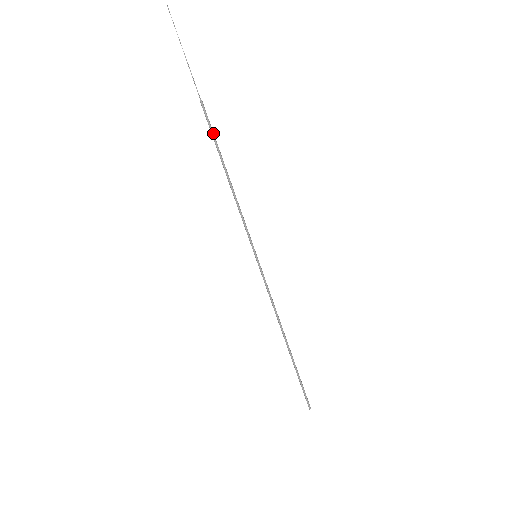
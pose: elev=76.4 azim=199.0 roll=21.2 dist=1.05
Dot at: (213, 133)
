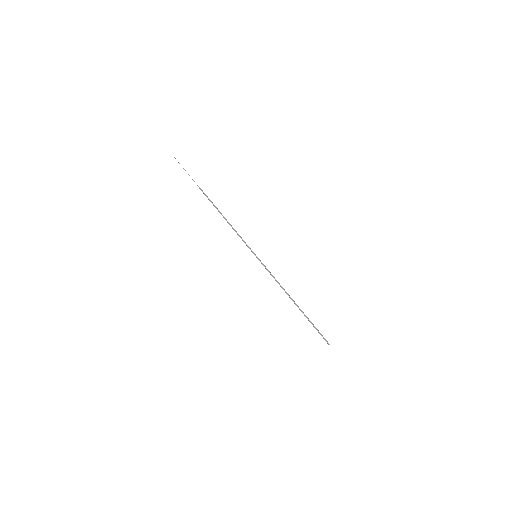
Dot at: (210, 200)
